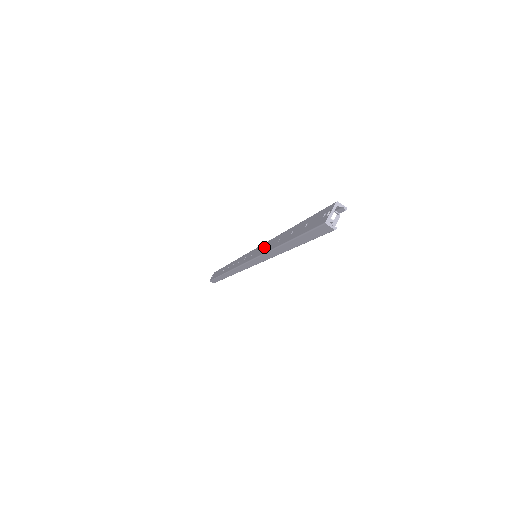
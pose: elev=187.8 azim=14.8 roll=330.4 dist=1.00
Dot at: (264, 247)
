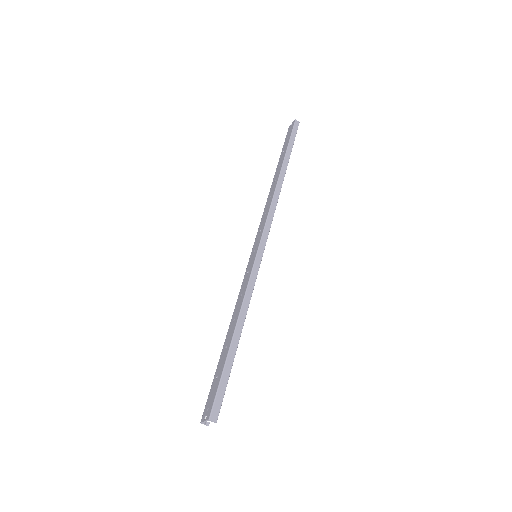
Dot at: (245, 283)
